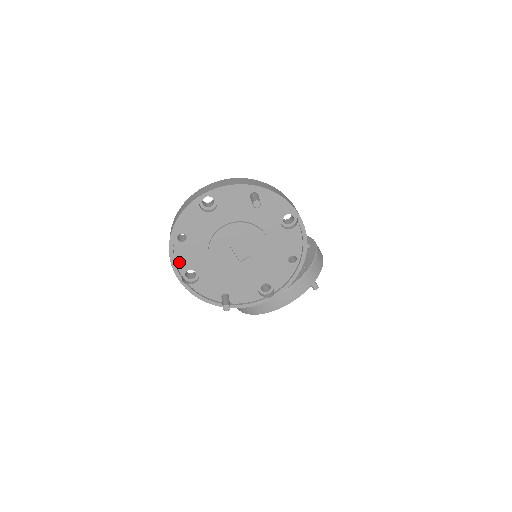
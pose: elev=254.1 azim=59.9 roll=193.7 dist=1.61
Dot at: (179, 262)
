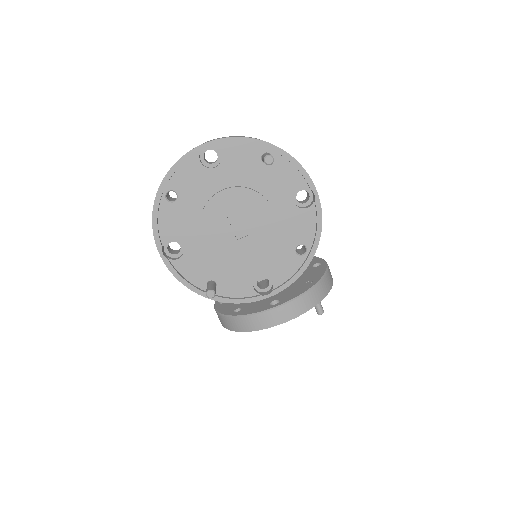
Dot at: (163, 227)
